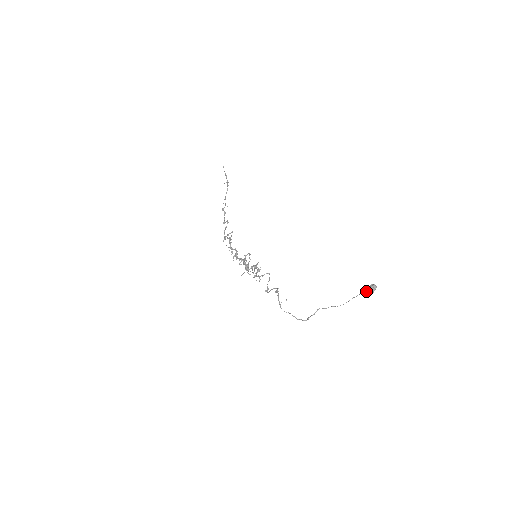
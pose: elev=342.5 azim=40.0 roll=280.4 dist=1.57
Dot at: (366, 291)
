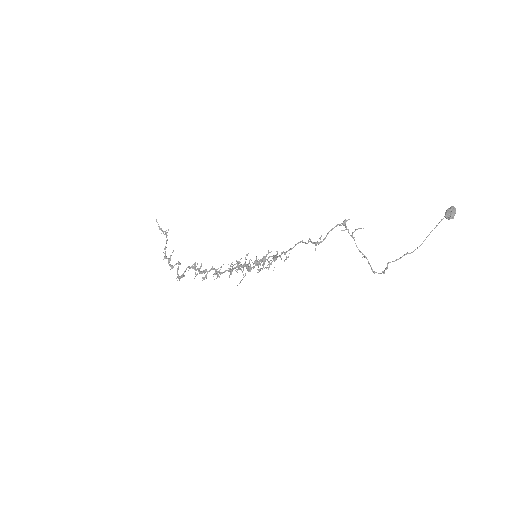
Dot at: (447, 214)
